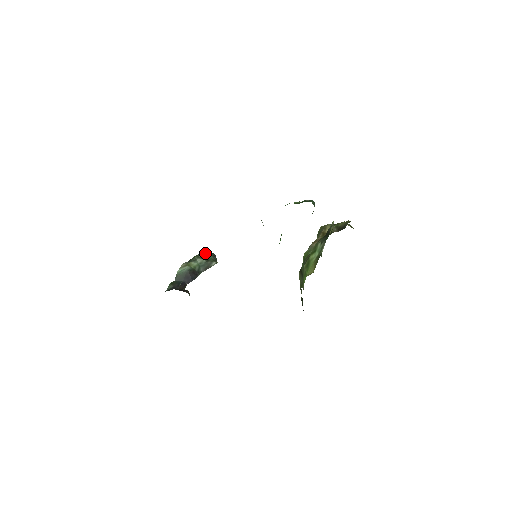
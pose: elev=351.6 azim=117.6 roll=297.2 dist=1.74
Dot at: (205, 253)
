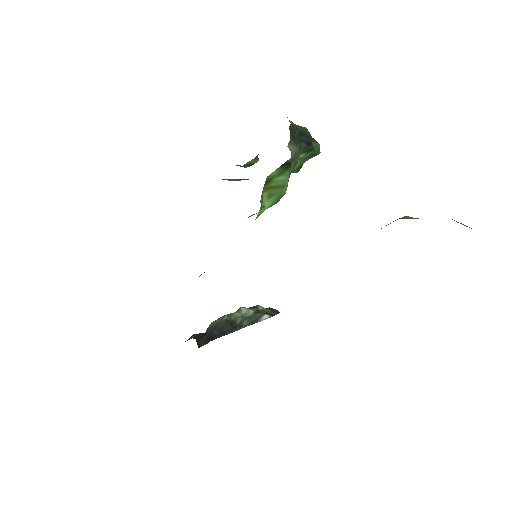
Dot at: occluded
